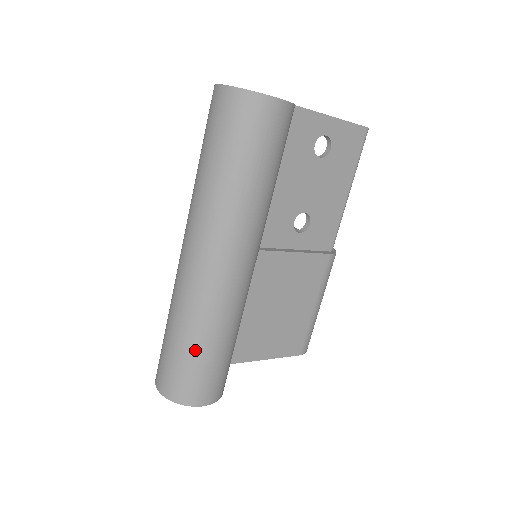
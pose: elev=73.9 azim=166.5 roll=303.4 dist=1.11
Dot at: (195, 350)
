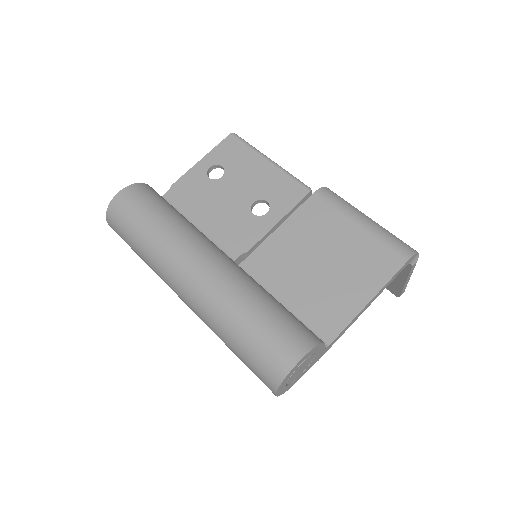
Dot at: (240, 337)
